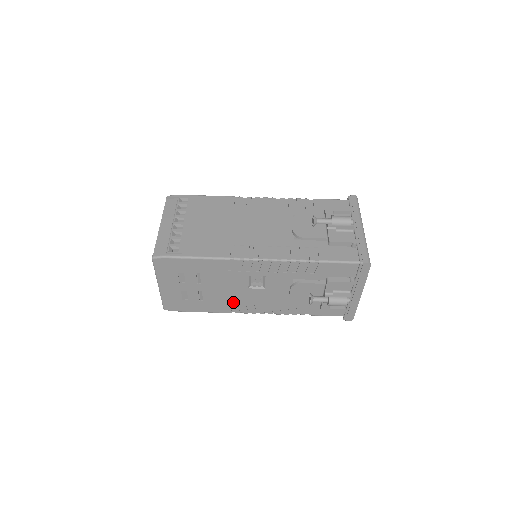
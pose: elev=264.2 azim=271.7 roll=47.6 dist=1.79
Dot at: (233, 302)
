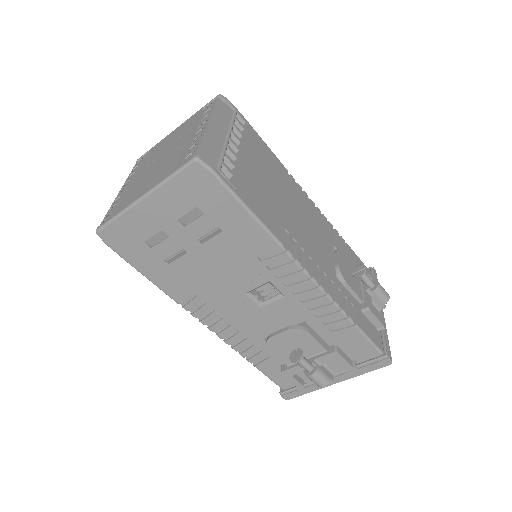
Dot at: (202, 293)
